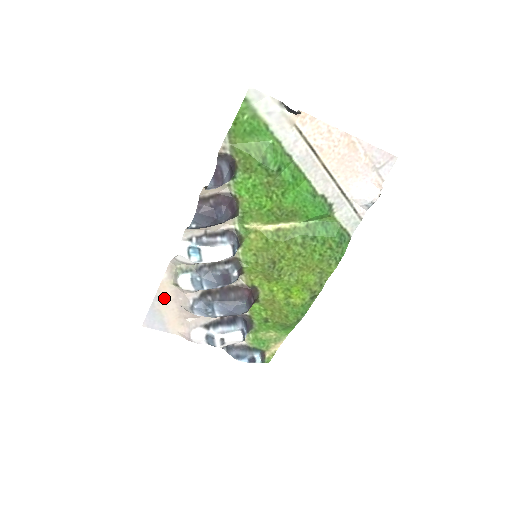
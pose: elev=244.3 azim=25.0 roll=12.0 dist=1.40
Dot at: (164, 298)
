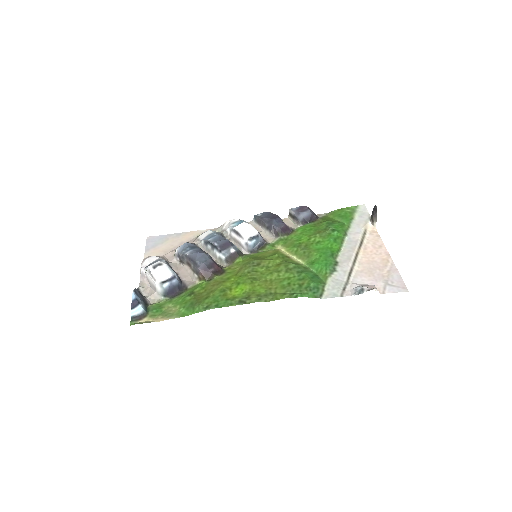
Dot at: (181, 238)
